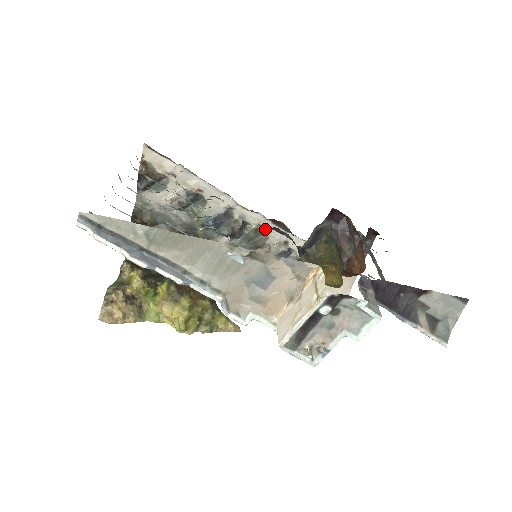
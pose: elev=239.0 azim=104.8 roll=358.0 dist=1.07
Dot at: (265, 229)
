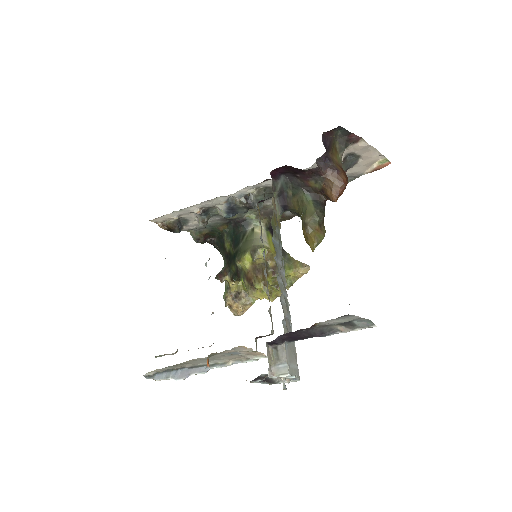
Dot at: (263, 187)
